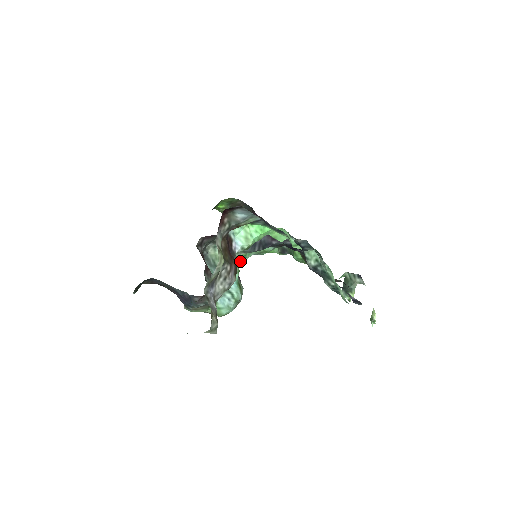
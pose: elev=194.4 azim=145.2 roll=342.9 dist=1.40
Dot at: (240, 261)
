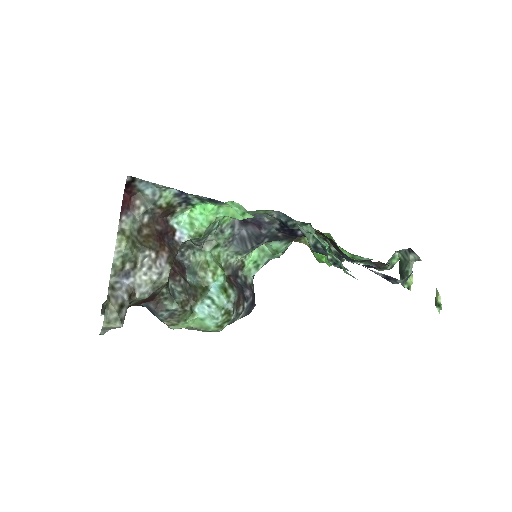
Dot at: (254, 271)
